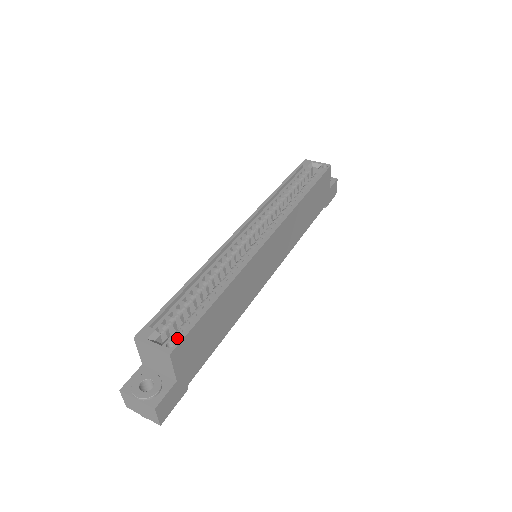
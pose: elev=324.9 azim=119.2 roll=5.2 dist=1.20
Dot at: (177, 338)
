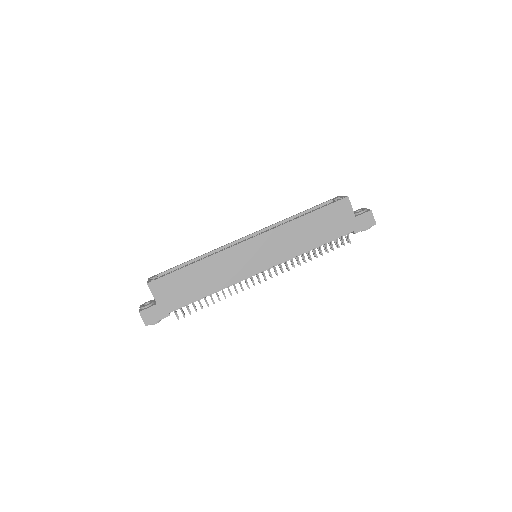
Dot at: (160, 280)
